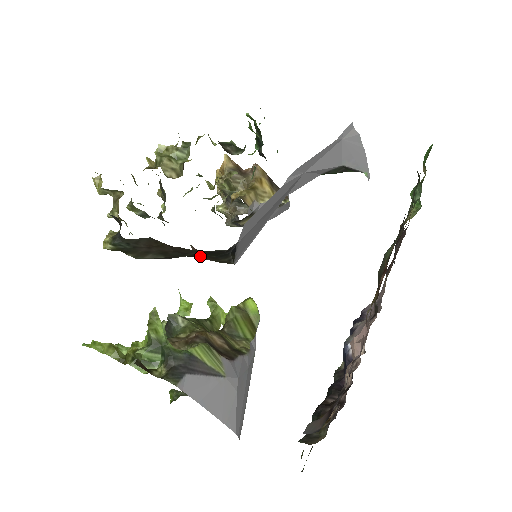
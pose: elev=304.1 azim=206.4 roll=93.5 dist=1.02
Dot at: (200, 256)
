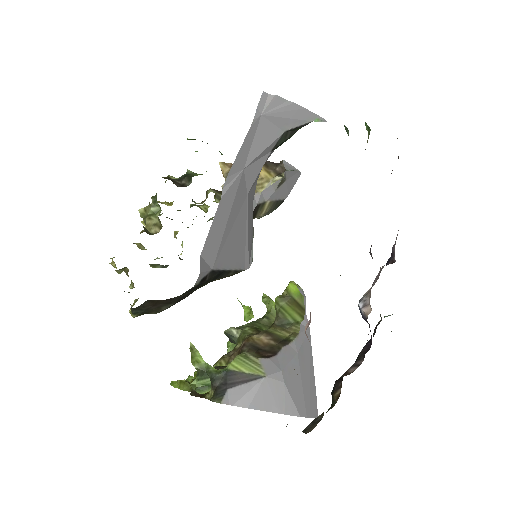
Dot at: occluded
